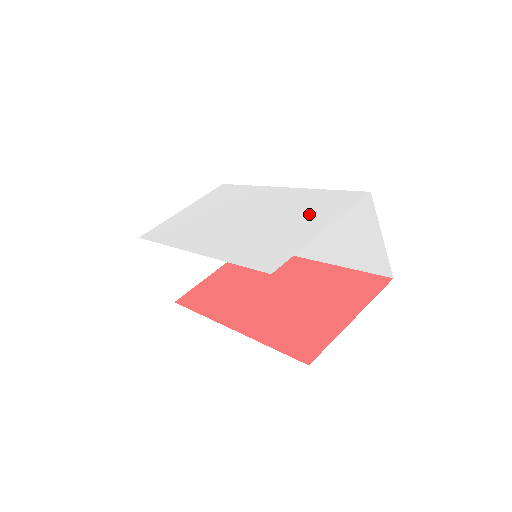
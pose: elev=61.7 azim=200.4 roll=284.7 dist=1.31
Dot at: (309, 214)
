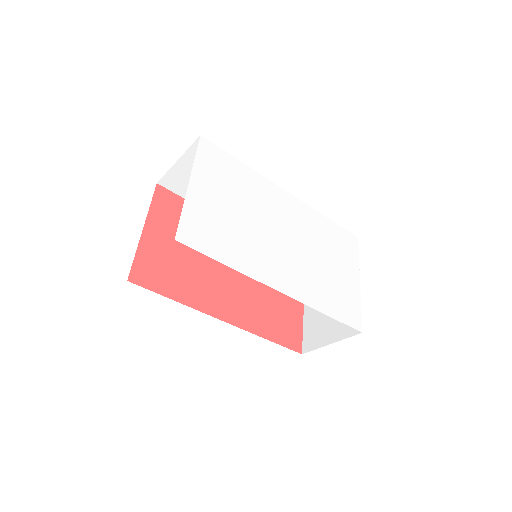
Dot at: (339, 256)
